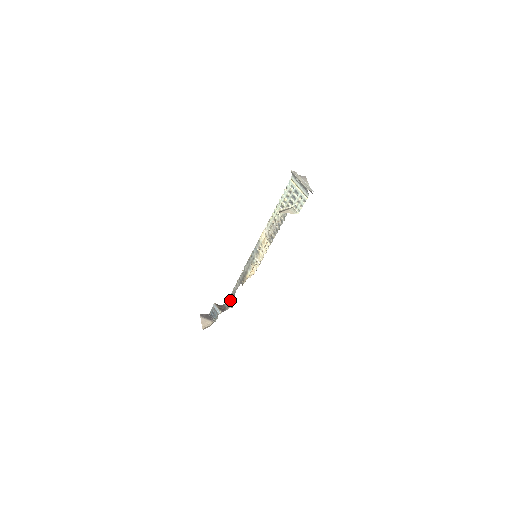
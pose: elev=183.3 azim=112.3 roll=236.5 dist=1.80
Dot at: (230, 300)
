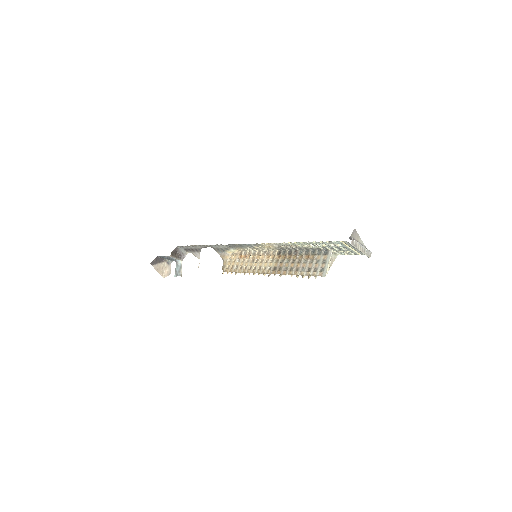
Dot at: (189, 248)
